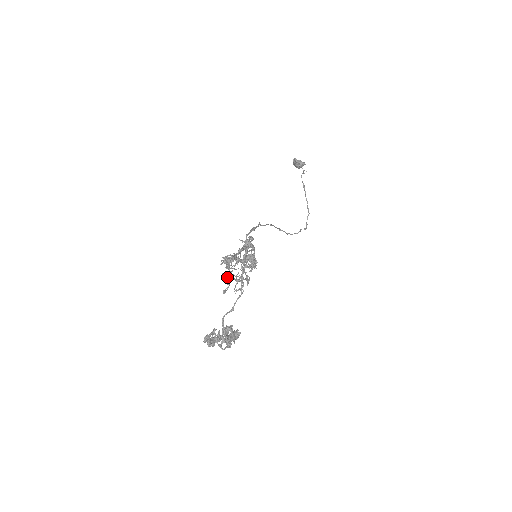
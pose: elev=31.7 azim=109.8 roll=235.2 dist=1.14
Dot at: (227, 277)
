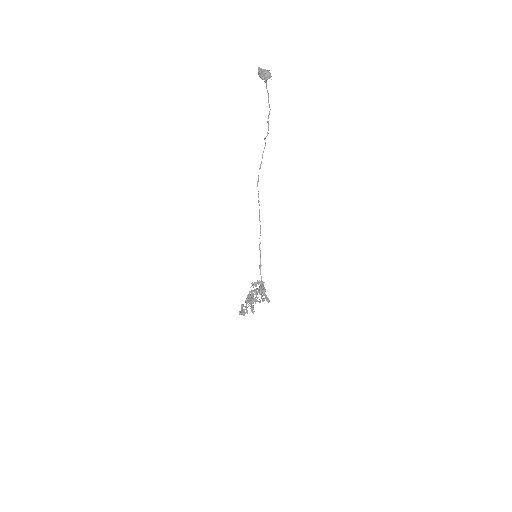
Dot at: occluded
